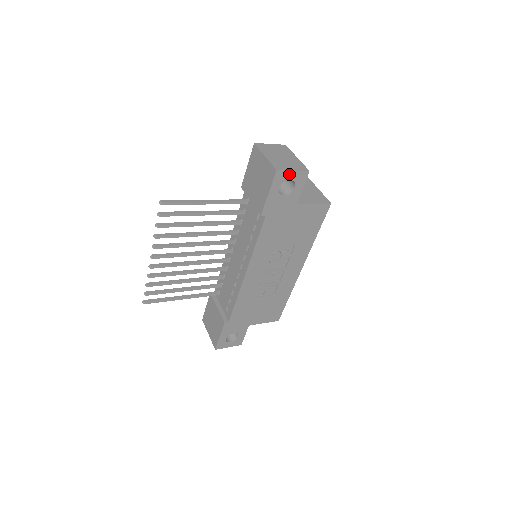
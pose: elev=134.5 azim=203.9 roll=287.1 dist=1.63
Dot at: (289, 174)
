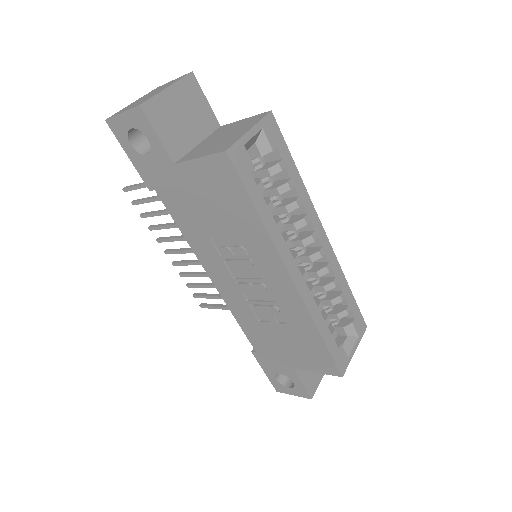
Dot at: (123, 120)
